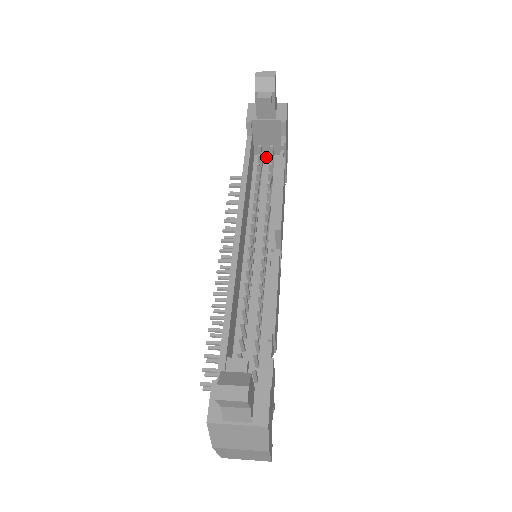
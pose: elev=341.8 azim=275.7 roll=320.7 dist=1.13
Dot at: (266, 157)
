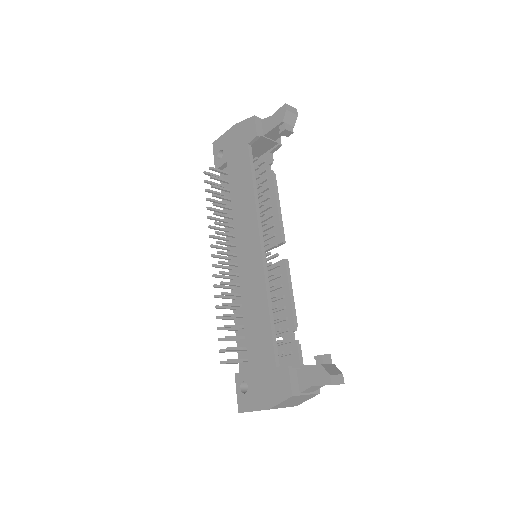
Dot at: occluded
